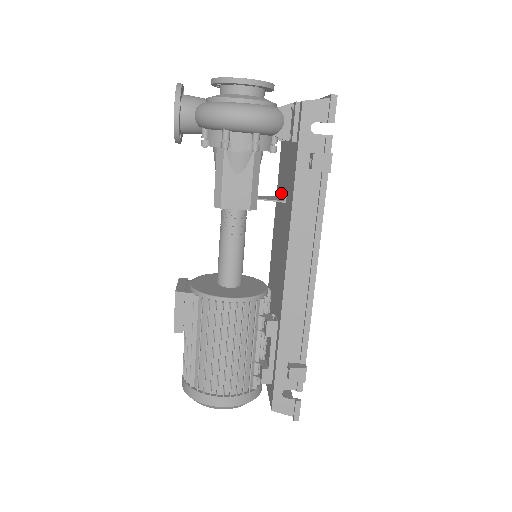
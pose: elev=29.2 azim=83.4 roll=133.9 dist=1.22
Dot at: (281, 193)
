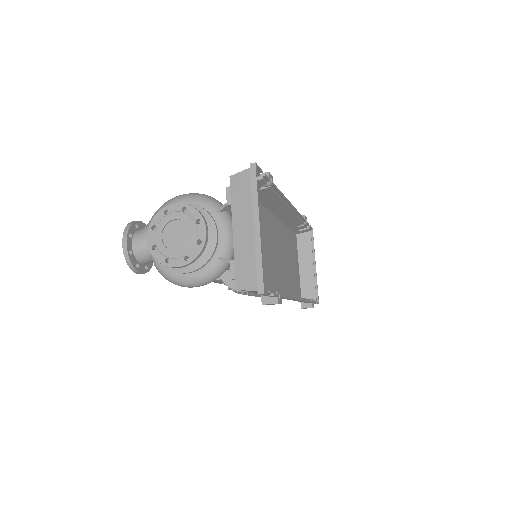
Dot at: occluded
